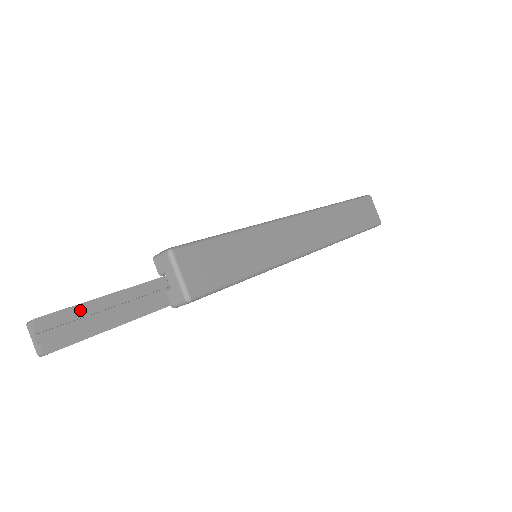
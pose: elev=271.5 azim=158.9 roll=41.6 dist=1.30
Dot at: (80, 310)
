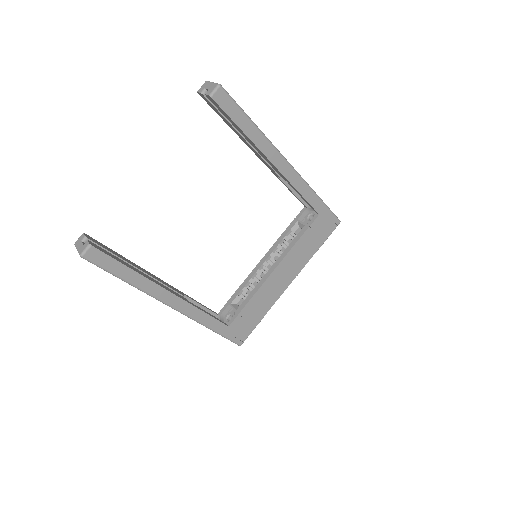
Dot at: (117, 254)
